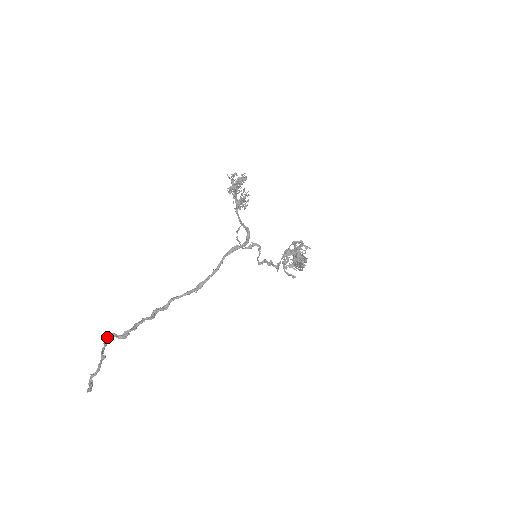
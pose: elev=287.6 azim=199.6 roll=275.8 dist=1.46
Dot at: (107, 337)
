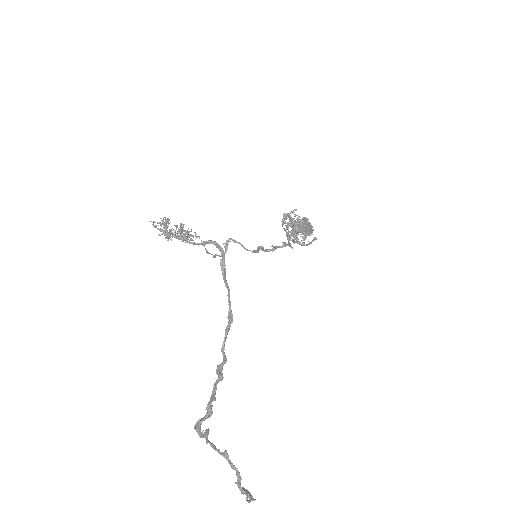
Dot at: (196, 428)
